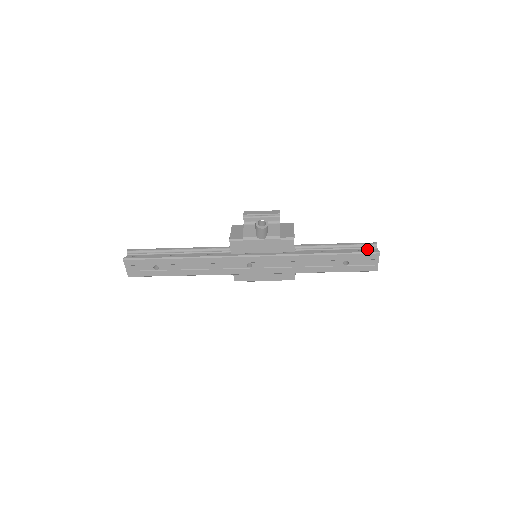
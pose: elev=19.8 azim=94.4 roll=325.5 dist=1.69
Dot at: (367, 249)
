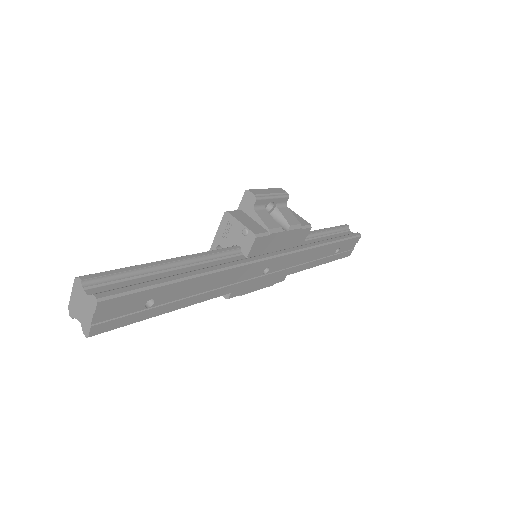
Dot at: (346, 232)
